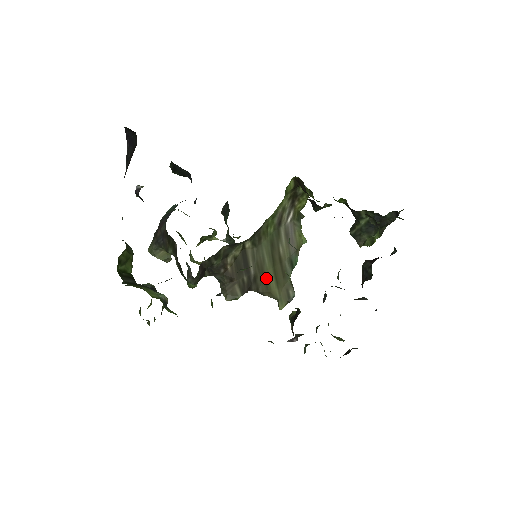
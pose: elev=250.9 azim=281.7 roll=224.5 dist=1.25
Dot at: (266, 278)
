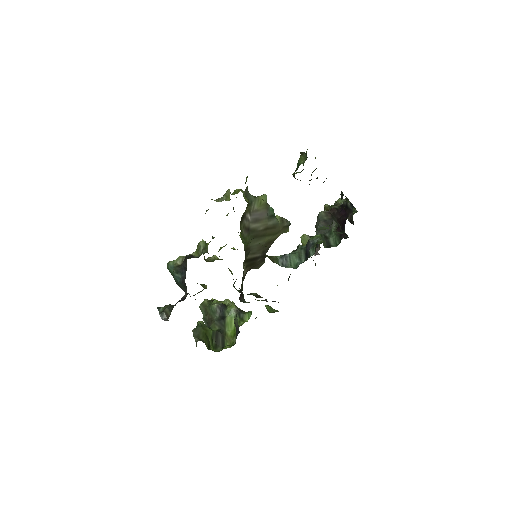
Dot at: (268, 242)
